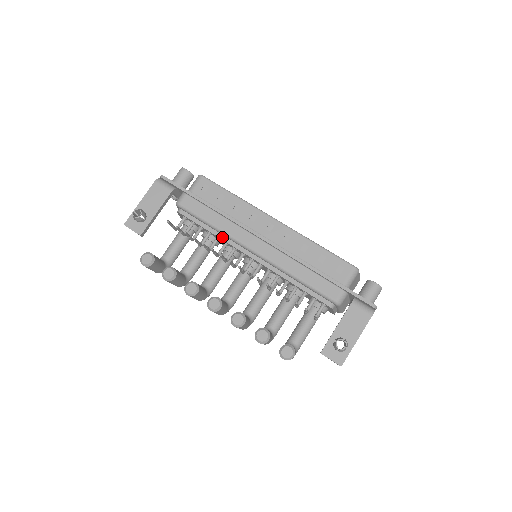
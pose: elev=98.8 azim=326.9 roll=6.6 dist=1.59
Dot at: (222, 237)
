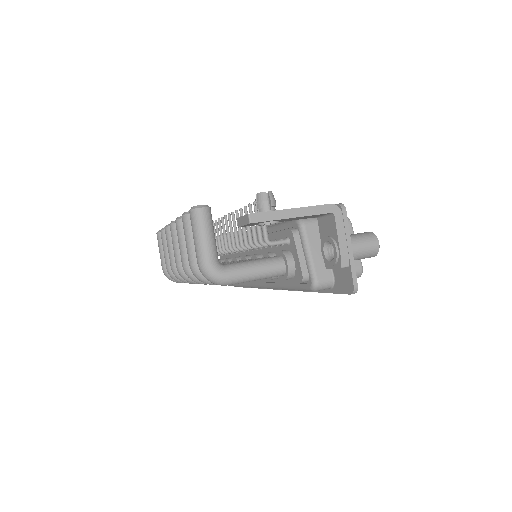
Dot at: occluded
